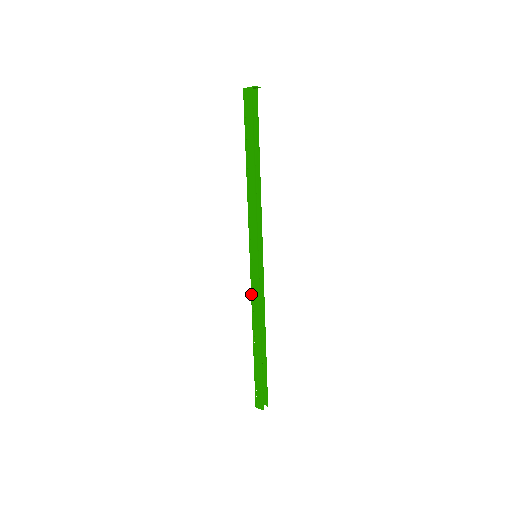
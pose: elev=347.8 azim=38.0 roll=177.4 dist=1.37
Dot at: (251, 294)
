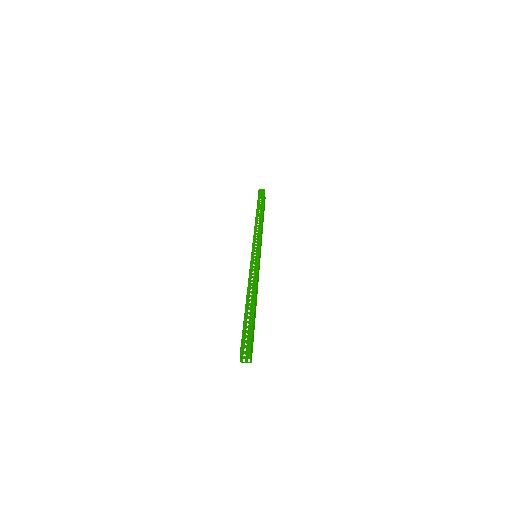
Dot at: occluded
